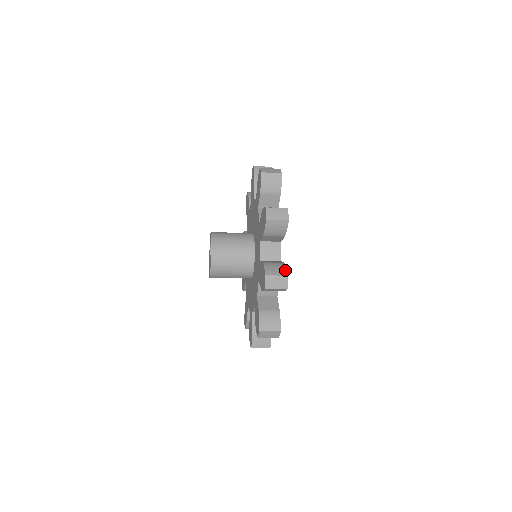
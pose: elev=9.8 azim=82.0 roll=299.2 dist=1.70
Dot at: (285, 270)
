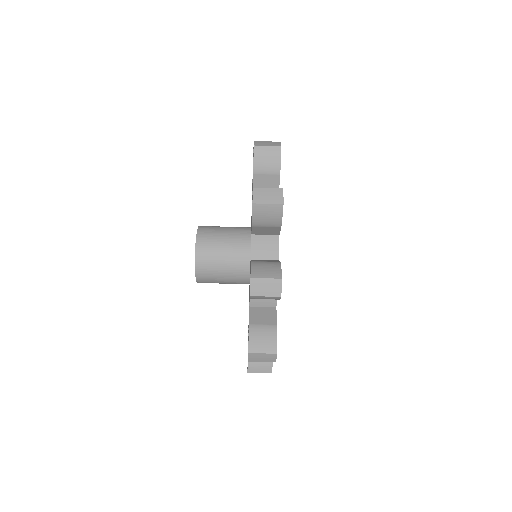
Dot at: (278, 271)
